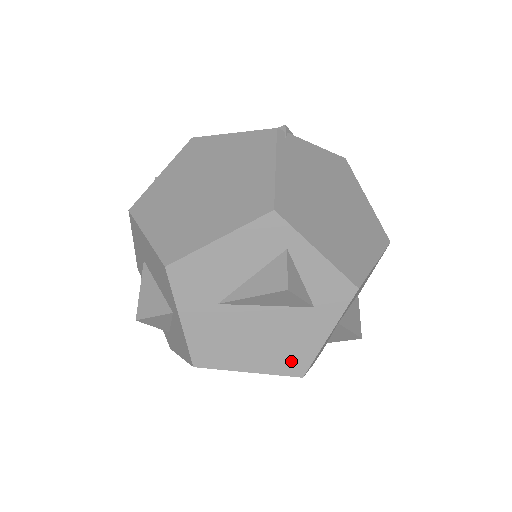
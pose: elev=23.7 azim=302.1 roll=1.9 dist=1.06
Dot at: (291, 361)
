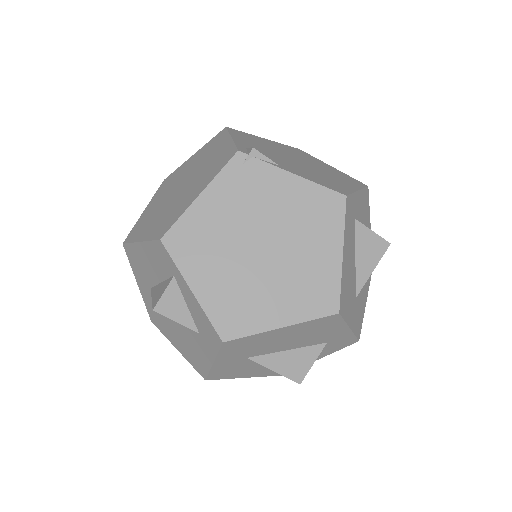
Dot at: (196, 362)
